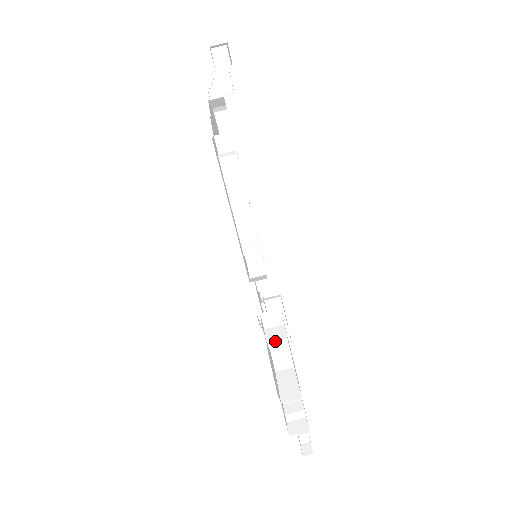
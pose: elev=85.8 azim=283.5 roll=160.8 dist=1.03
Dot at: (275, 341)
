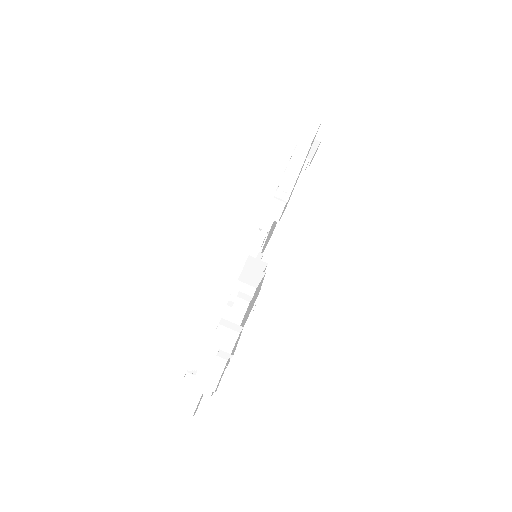
Dot at: (232, 310)
